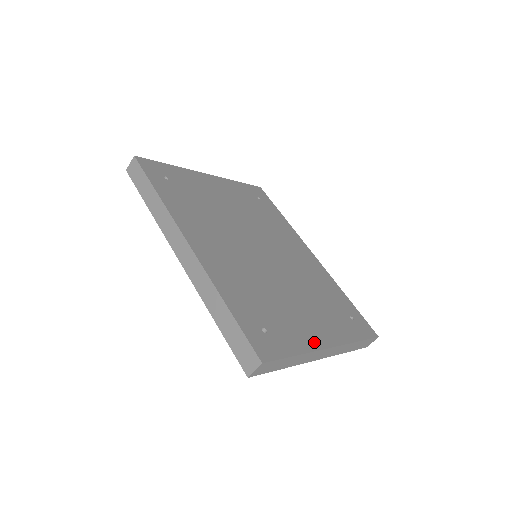
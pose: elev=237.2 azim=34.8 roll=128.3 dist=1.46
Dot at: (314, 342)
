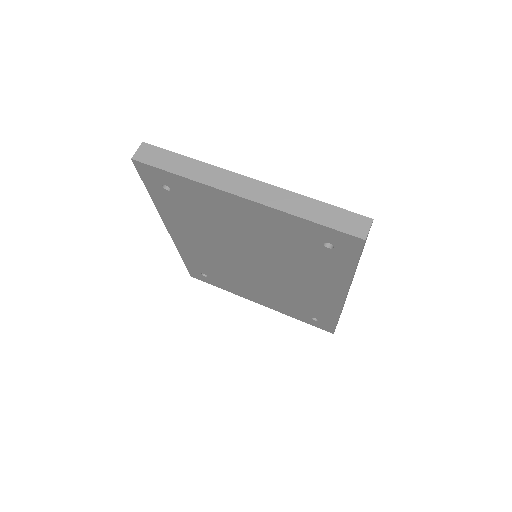
Dot at: occluded
